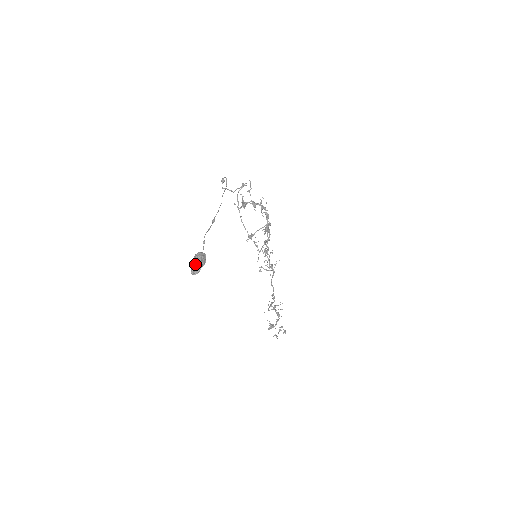
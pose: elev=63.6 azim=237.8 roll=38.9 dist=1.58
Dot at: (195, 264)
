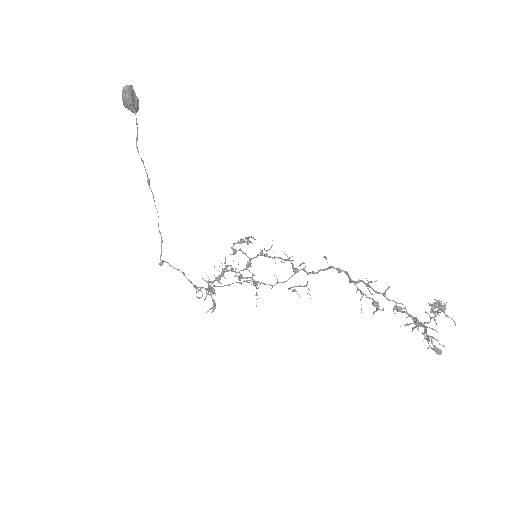
Dot at: occluded
